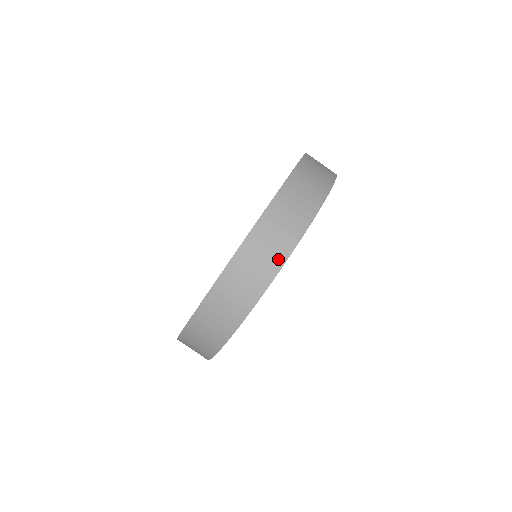
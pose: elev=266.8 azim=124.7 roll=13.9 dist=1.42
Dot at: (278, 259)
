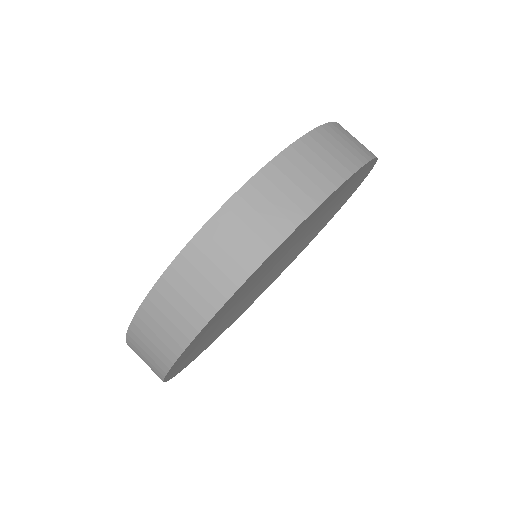
Dot at: (283, 224)
